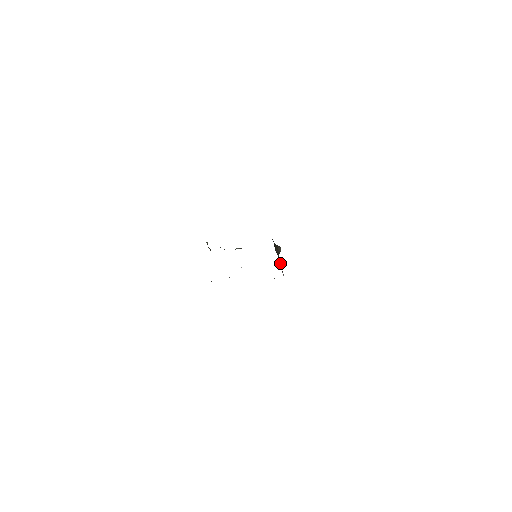
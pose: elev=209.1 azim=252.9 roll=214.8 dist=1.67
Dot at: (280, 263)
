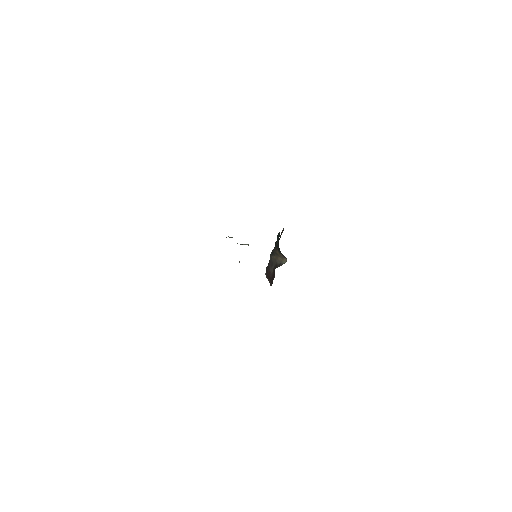
Dot at: (273, 270)
